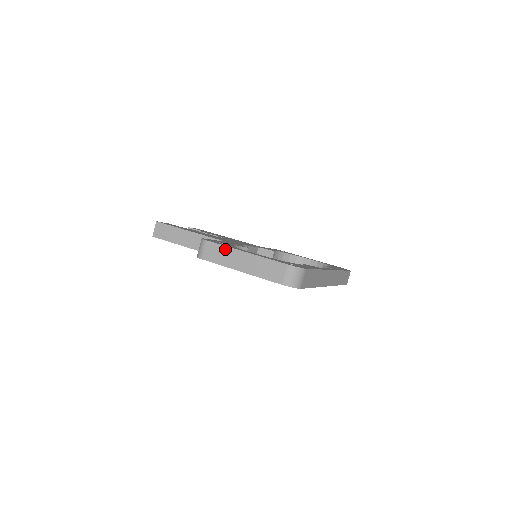
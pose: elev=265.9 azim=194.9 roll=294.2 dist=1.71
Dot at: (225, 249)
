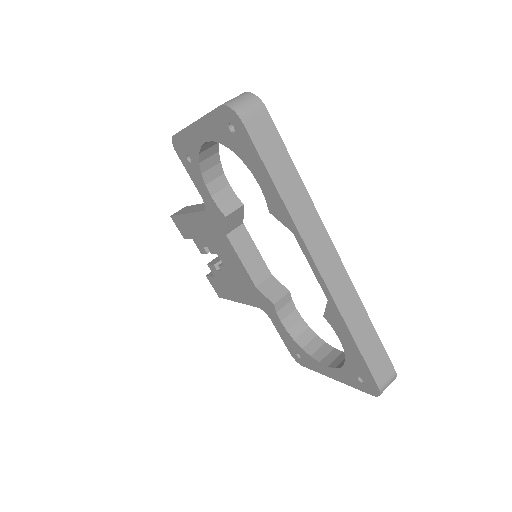
Dot at: occluded
